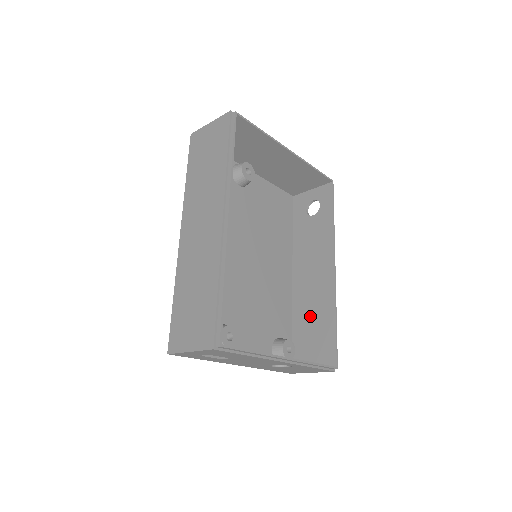
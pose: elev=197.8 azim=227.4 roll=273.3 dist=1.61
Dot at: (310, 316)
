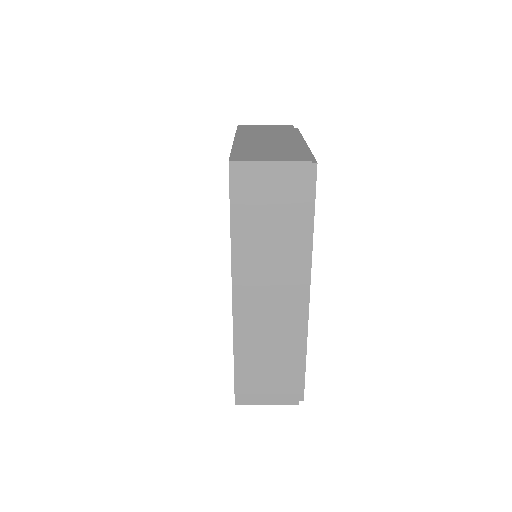
Dot at: occluded
